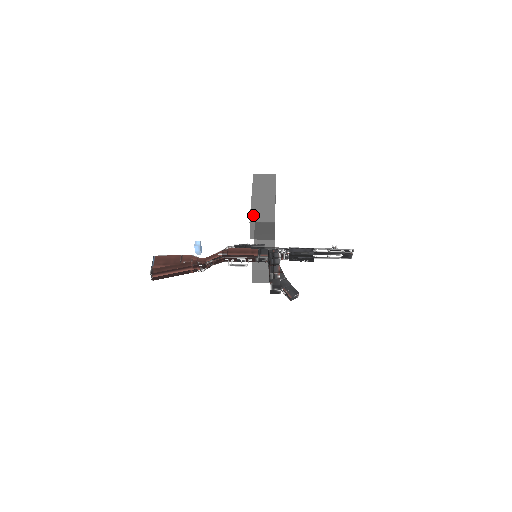
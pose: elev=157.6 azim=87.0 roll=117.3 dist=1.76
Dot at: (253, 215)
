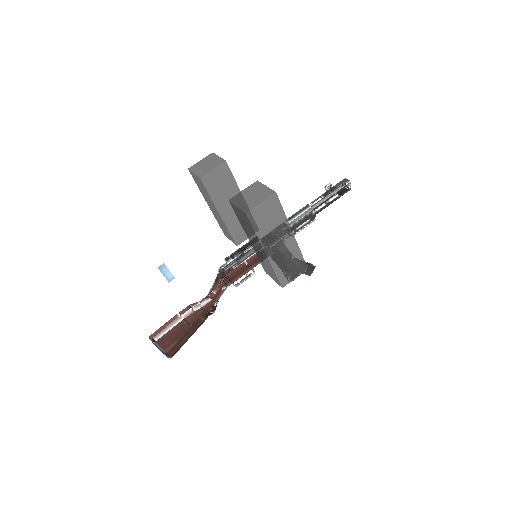
Dot at: (282, 277)
